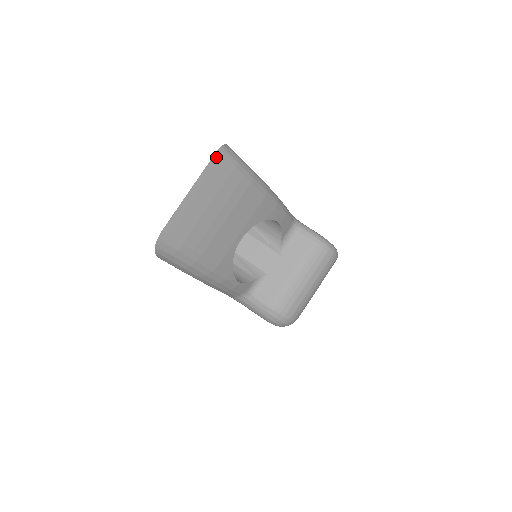
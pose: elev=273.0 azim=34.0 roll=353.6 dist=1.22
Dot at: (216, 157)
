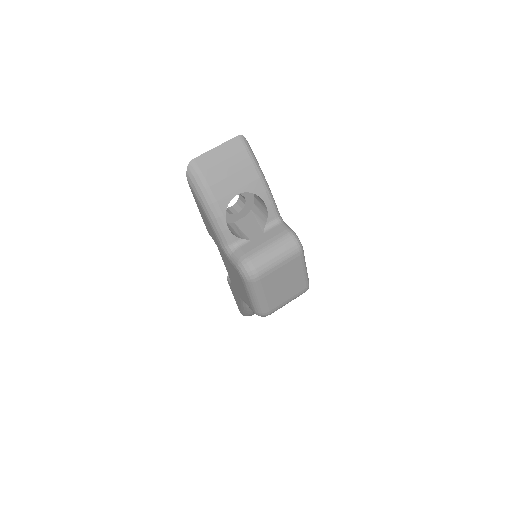
Dot at: (237, 138)
